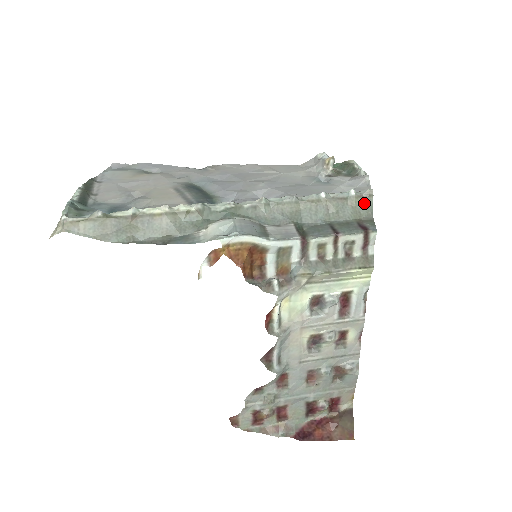
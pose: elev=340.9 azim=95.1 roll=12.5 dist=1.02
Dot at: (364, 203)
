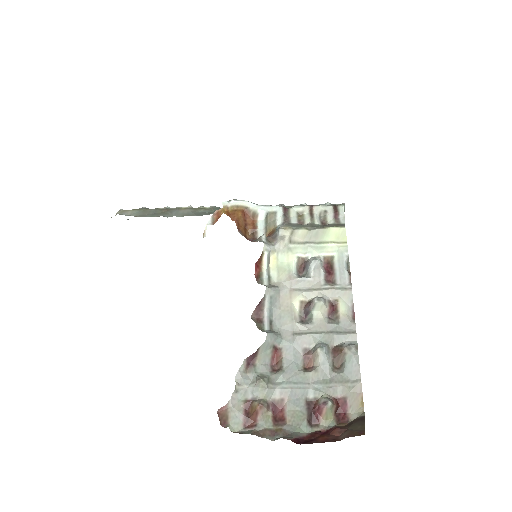
Dot at: occluded
